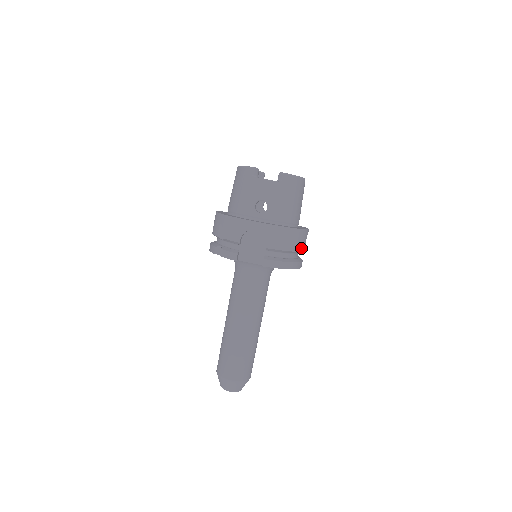
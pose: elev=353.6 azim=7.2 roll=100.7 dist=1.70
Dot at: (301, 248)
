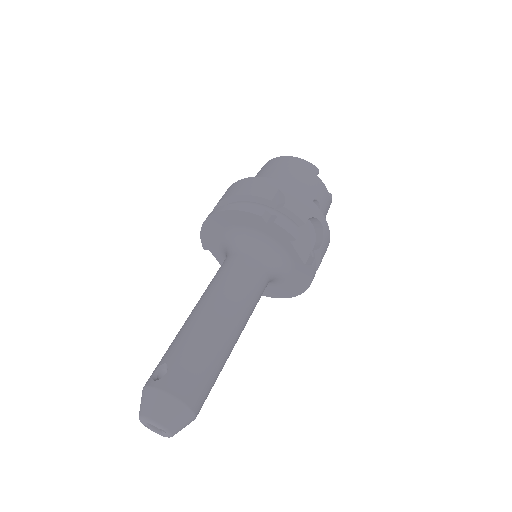
Dot at: occluded
